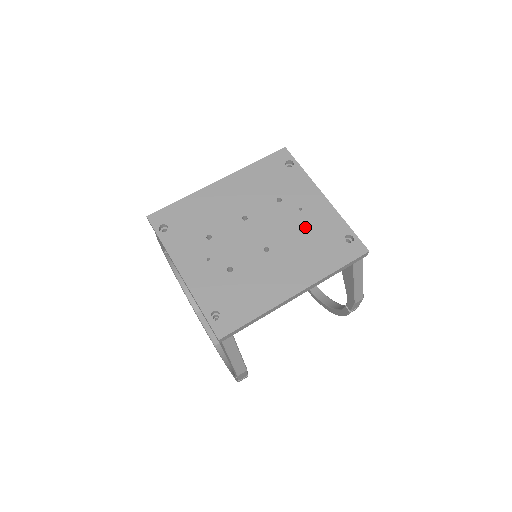
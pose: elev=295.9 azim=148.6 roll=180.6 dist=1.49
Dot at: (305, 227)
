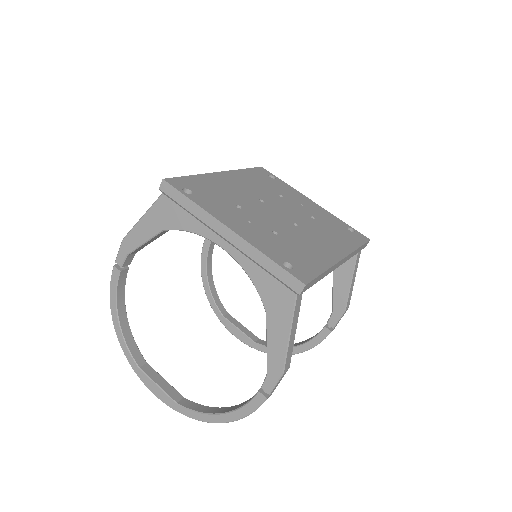
Dot at: (314, 216)
